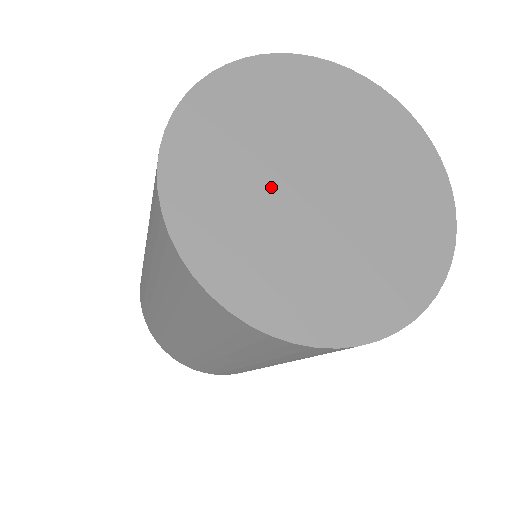
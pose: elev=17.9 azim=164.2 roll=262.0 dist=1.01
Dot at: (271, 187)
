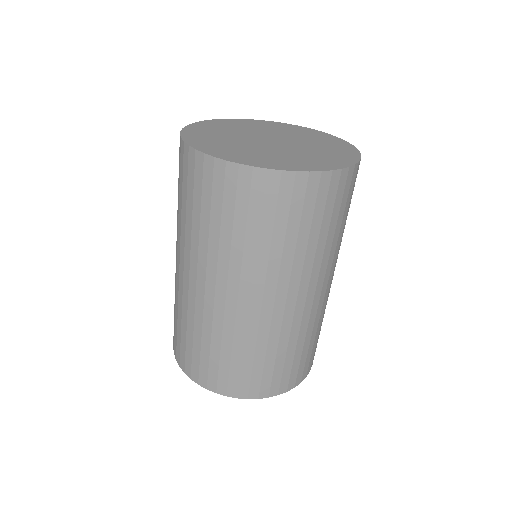
Dot at: (246, 134)
